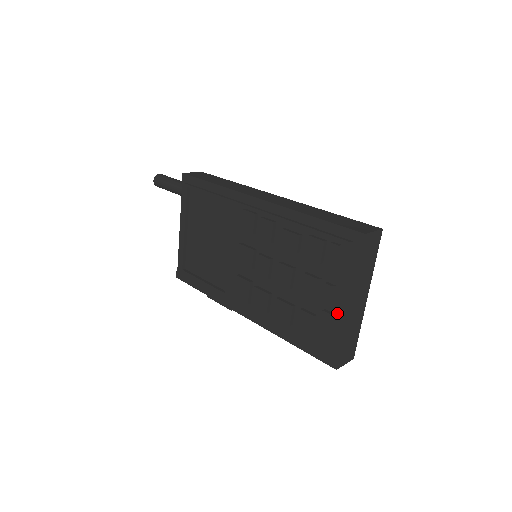
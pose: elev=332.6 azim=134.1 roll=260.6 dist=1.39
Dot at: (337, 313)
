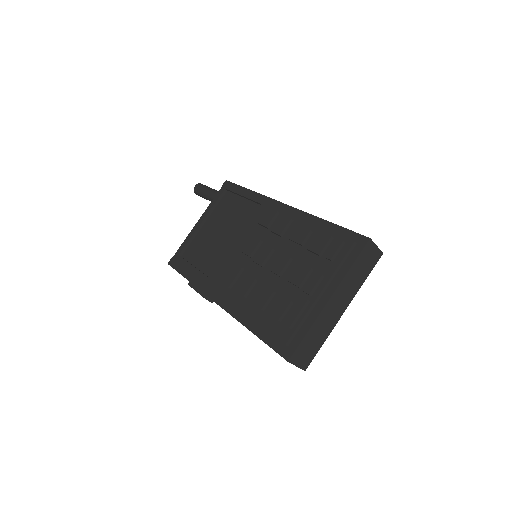
Dot at: (314, 303)
